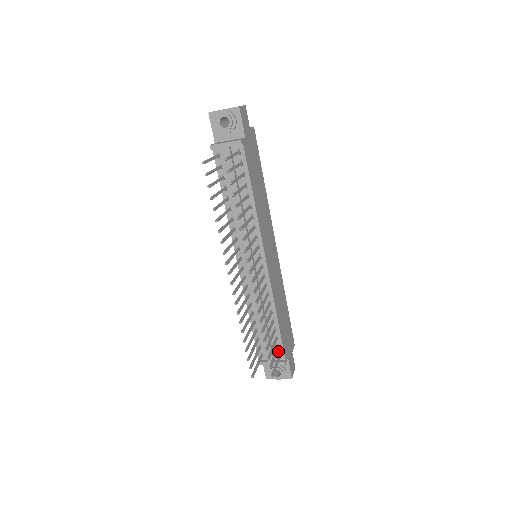
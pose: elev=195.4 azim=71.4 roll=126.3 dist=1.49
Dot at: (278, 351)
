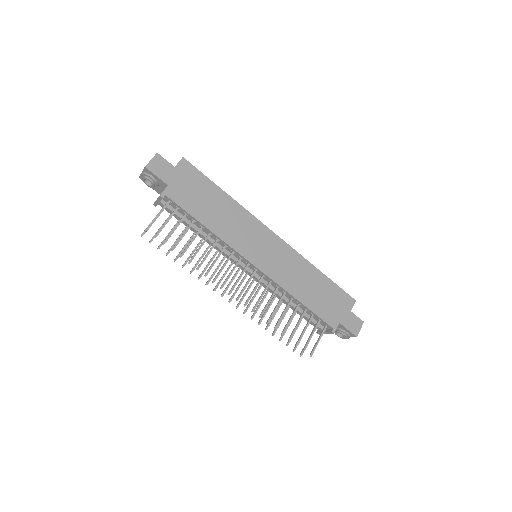
Dot at: (323, 323)
